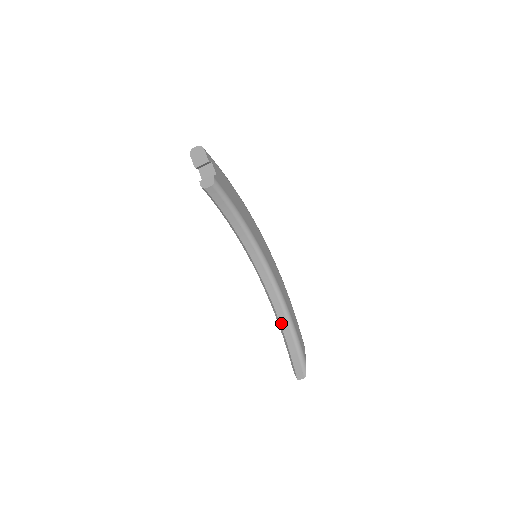
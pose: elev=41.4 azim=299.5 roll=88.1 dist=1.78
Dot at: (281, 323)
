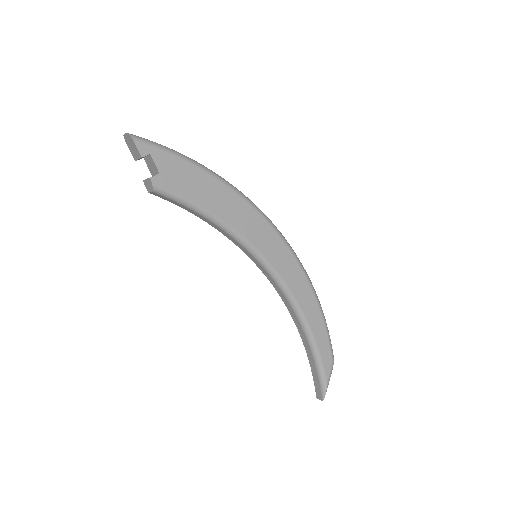
Dot at: (299, 332)
